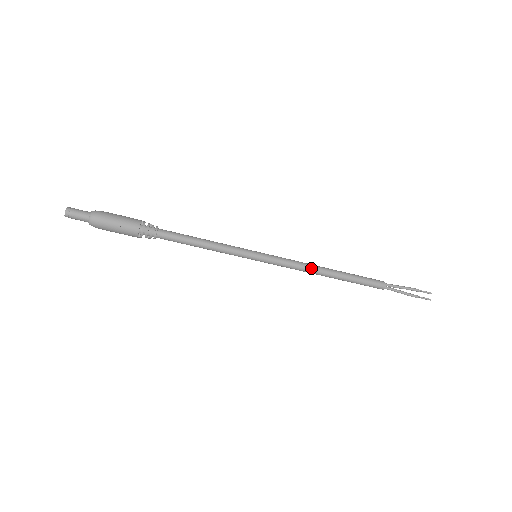
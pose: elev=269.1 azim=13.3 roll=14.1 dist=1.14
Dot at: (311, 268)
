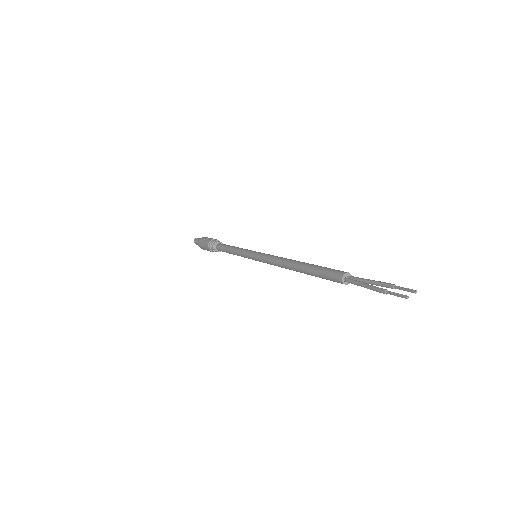
Dot at: (284, 259)
